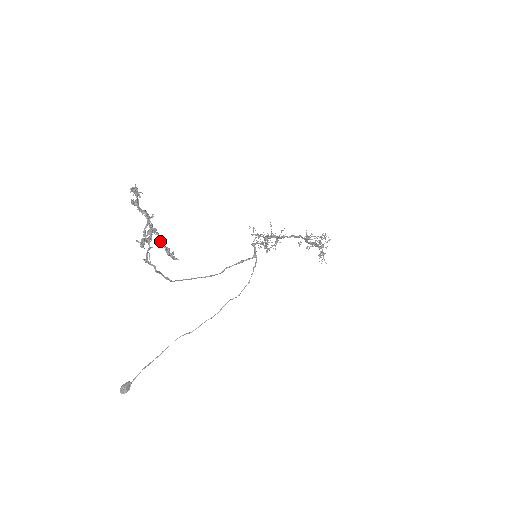
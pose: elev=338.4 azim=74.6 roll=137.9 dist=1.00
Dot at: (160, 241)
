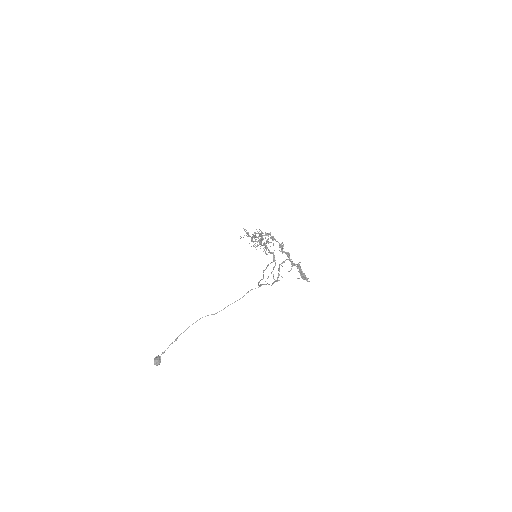
Dot at: occluded
